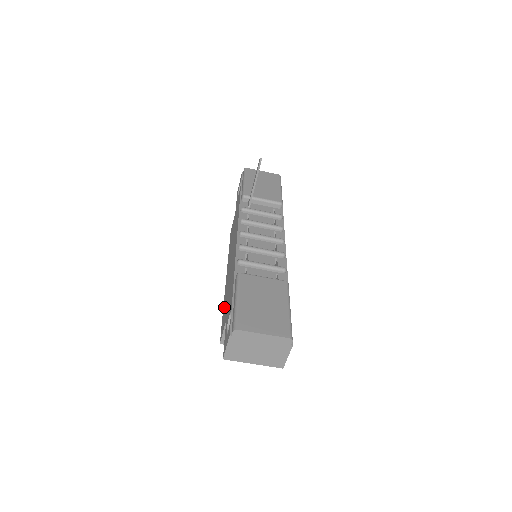
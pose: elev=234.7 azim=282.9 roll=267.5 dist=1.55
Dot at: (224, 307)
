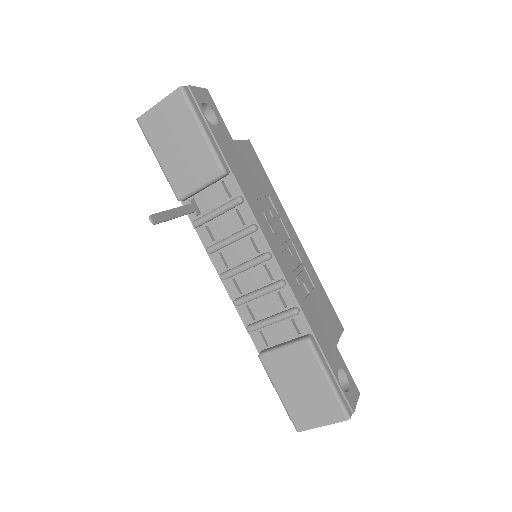
Dot at: occluded
